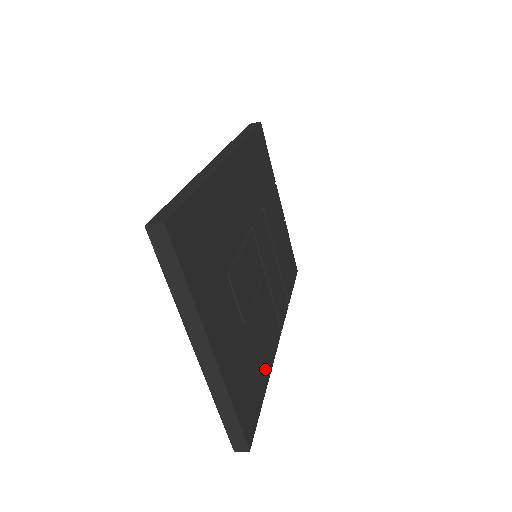
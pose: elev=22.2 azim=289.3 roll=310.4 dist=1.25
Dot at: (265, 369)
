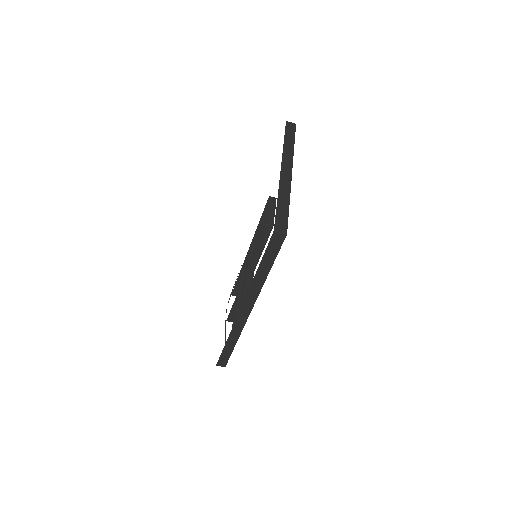
Dot at: occluded
